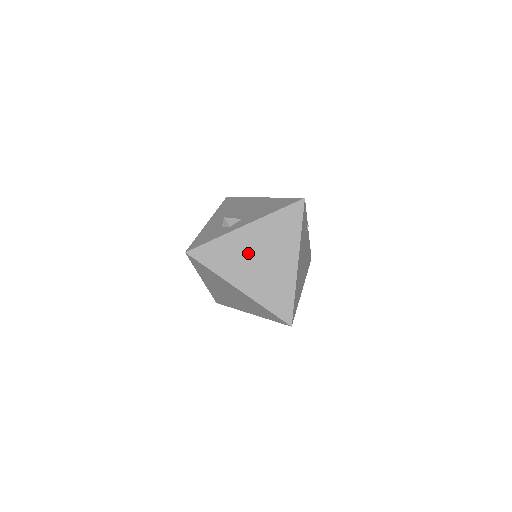
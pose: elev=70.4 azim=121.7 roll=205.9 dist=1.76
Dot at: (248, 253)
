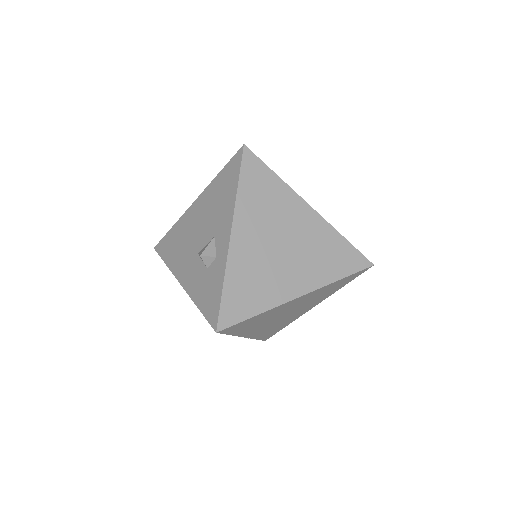
Dot at: (265, 255)
